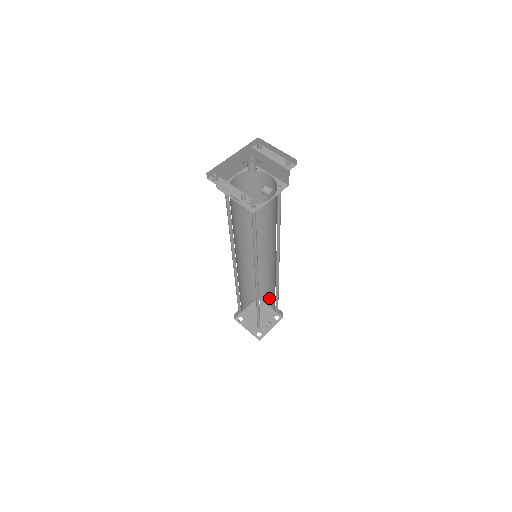
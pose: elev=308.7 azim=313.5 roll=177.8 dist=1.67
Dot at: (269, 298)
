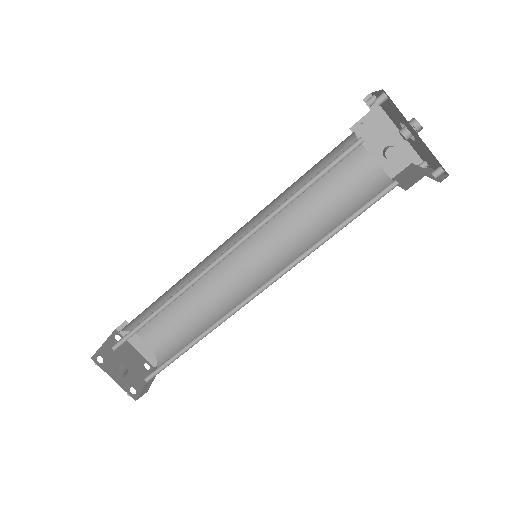
Dot at: occluded
